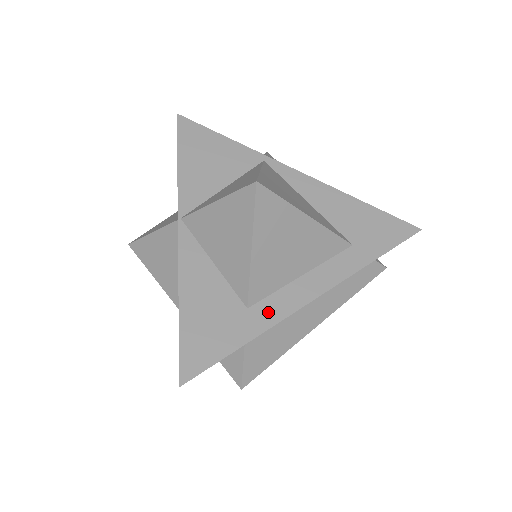
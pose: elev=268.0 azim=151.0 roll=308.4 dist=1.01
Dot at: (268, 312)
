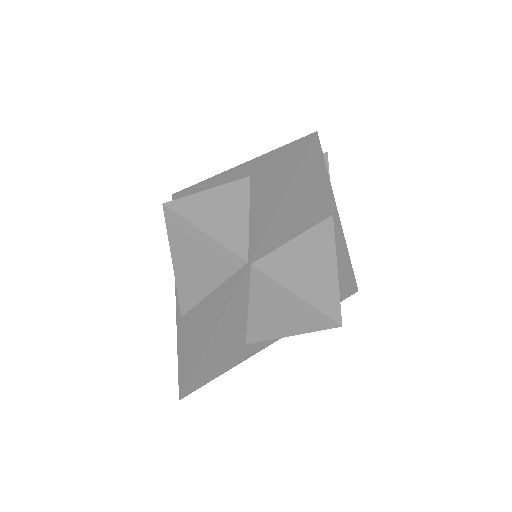
Dot at: (255, 347)
